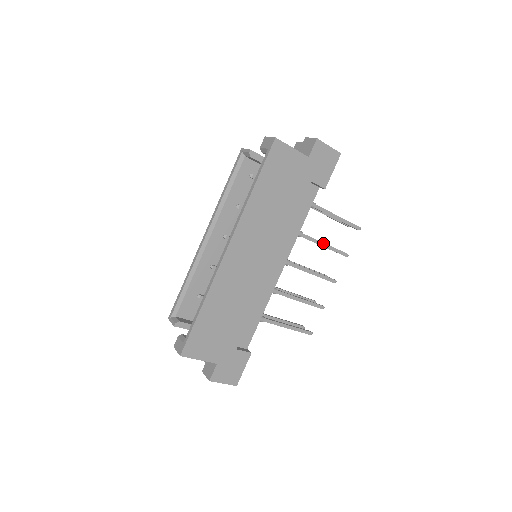
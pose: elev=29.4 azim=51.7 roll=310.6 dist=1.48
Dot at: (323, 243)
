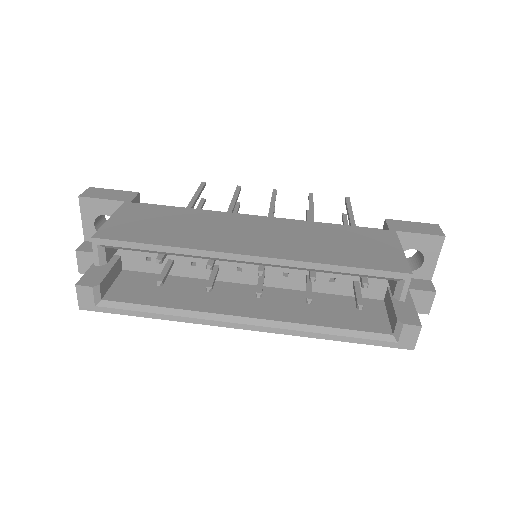
Dot at: occluded
